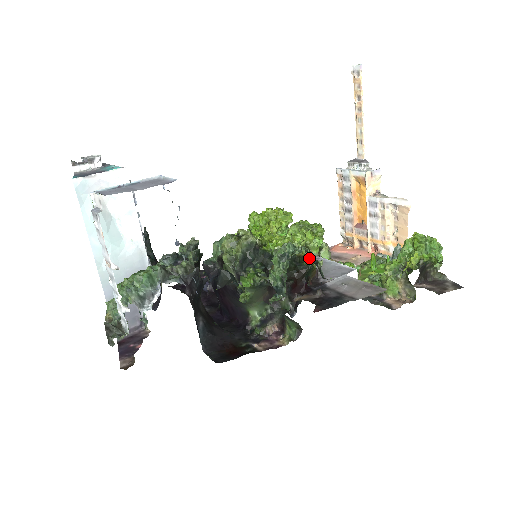
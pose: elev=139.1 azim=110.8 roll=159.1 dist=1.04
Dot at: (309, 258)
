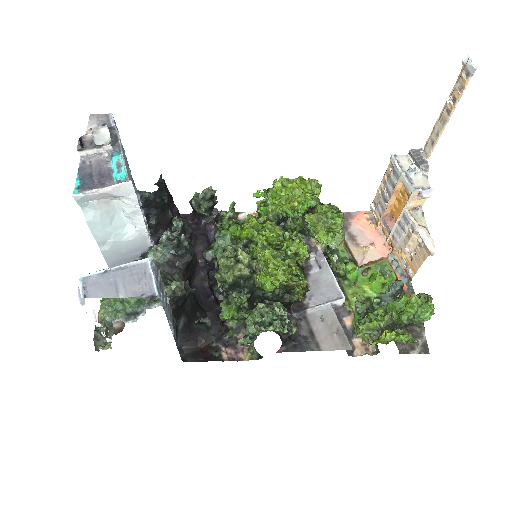
Dot at: (300, 286)
